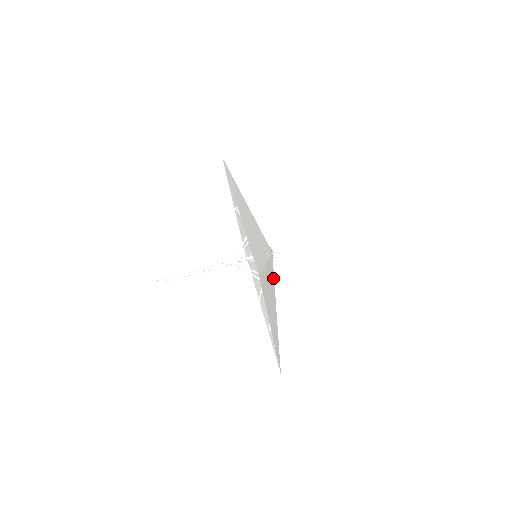
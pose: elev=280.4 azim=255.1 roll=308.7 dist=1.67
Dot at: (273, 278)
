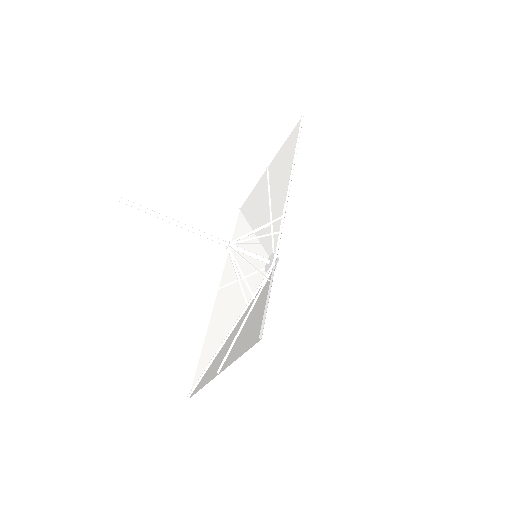
Dot at: occluded
